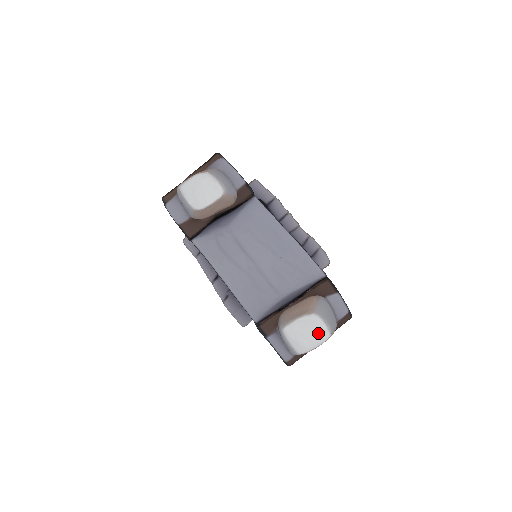
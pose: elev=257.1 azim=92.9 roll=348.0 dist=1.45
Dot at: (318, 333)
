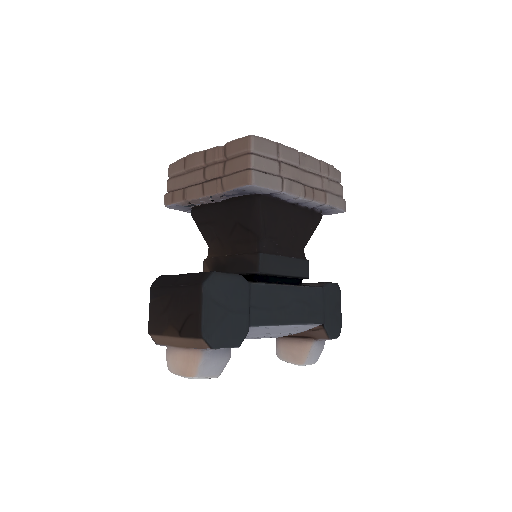
Dot at: occluded
